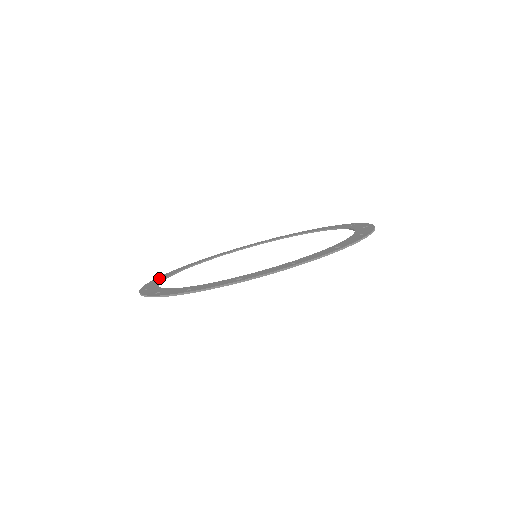
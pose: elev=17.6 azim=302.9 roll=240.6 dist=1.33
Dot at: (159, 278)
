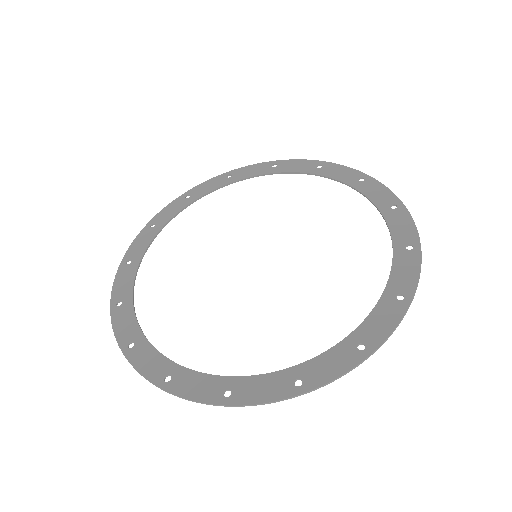
Dot at: (120, 290)
